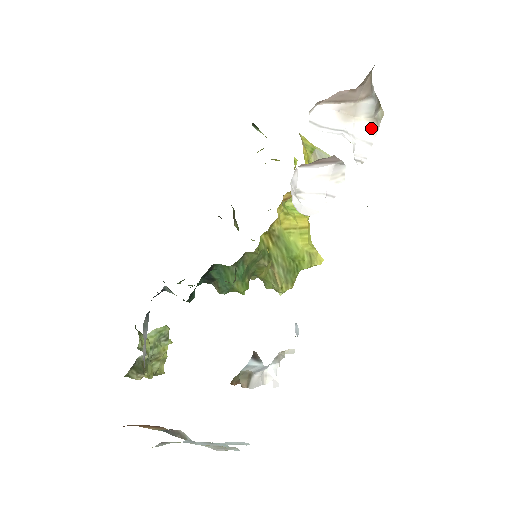
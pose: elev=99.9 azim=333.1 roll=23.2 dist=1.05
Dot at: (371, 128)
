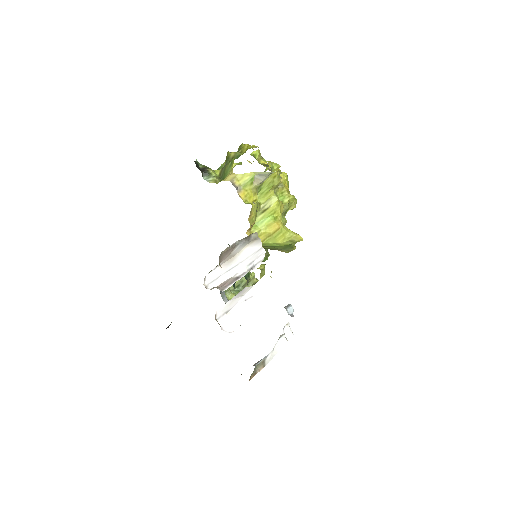
Dot at: (254, 244)
